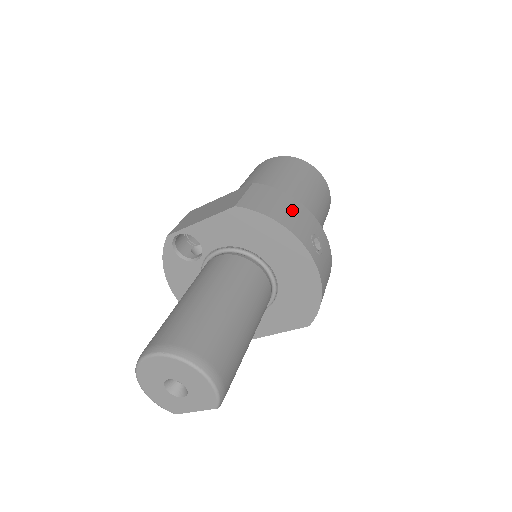
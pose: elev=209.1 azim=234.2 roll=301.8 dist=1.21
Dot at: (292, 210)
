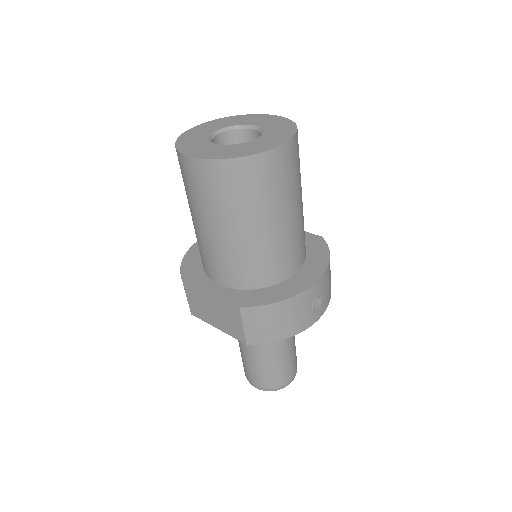
Dot at: (289, 315)
